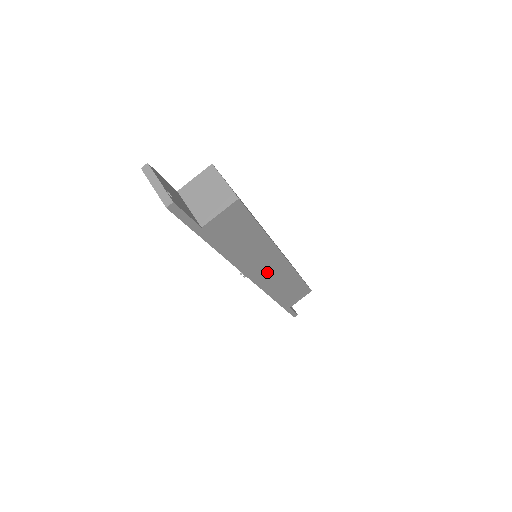
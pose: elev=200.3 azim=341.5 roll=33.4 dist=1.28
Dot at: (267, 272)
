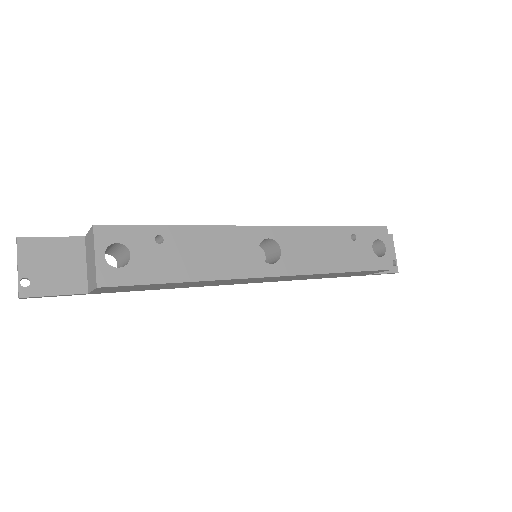
Dot at: (262, 280)
